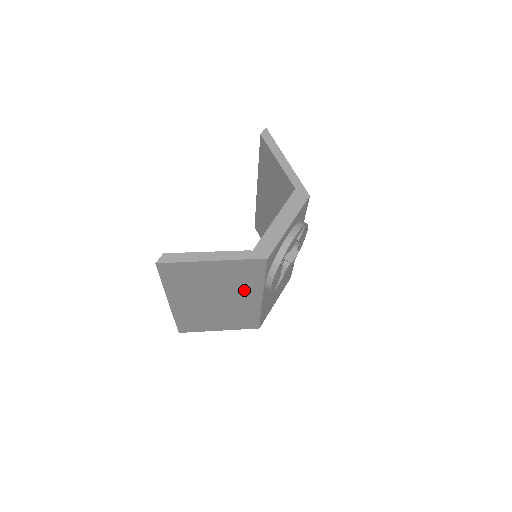
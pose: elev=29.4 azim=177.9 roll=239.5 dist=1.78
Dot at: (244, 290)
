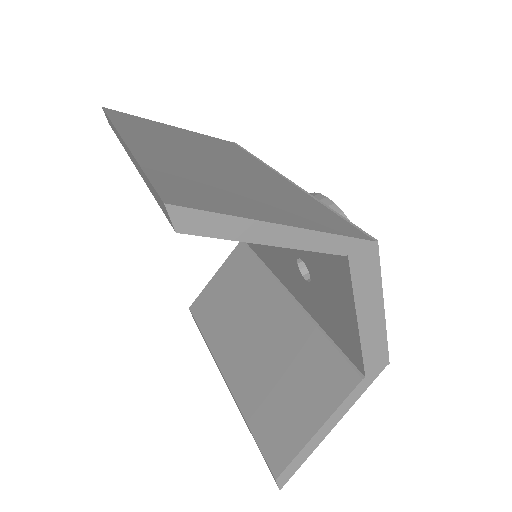
Dot at: occluded
